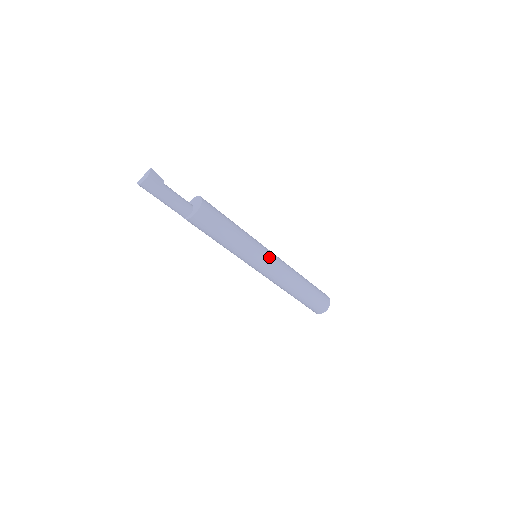
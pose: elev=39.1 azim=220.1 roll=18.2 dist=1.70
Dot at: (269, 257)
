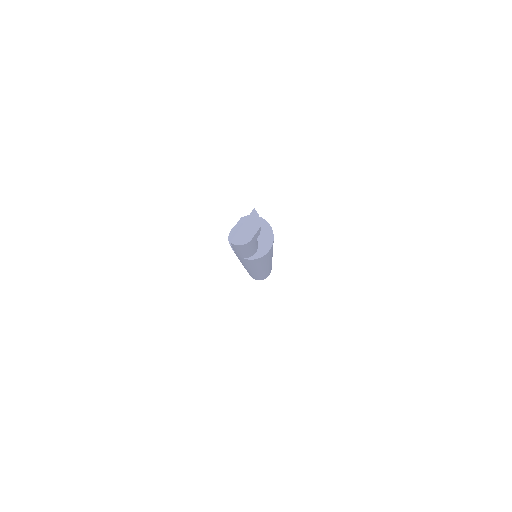
Dot at: occluded
